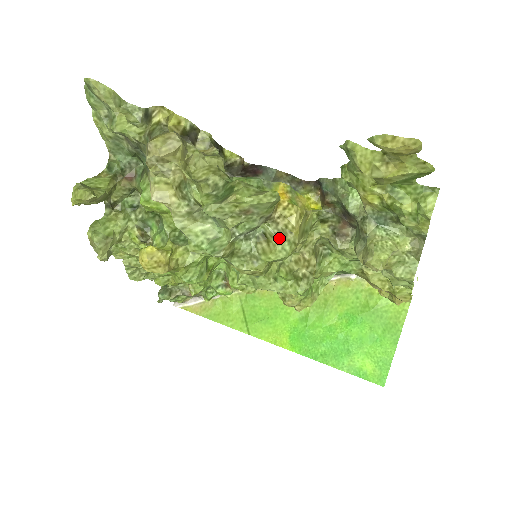
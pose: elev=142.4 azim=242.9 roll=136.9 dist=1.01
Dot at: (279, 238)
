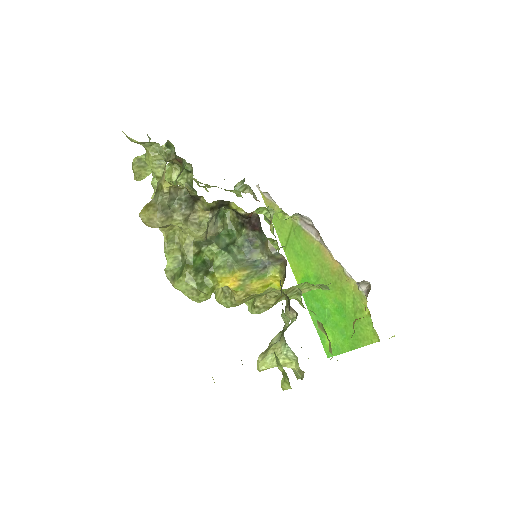
Dot at: (226, 296)
